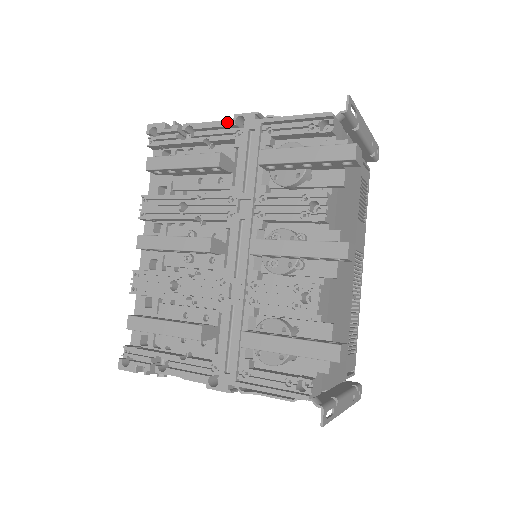
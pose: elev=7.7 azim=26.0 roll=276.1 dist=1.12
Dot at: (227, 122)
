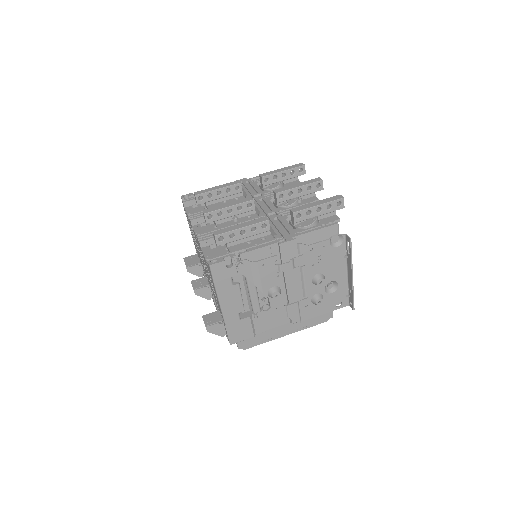
Dot at: occluded
